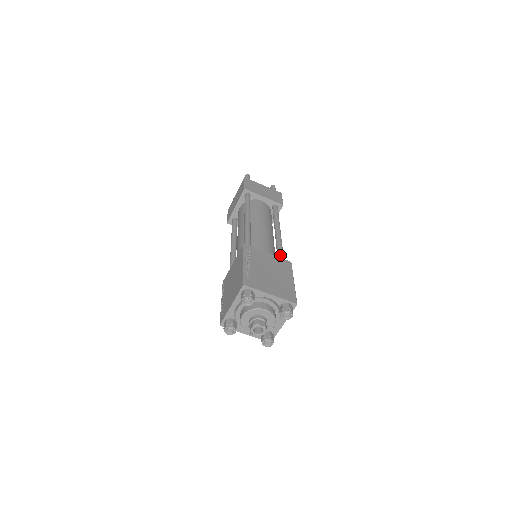
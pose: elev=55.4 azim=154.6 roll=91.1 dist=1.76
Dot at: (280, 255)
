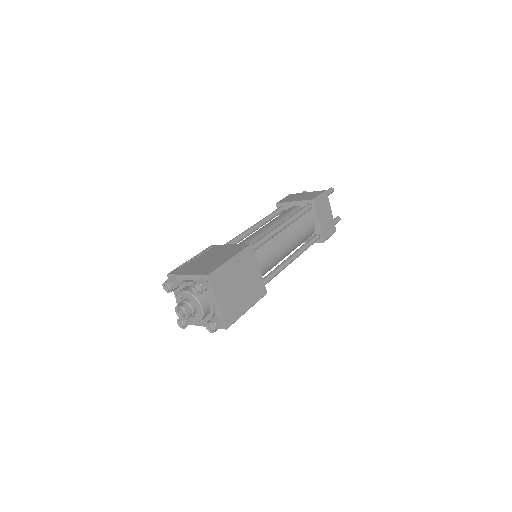
Dot at: (253, 243)
